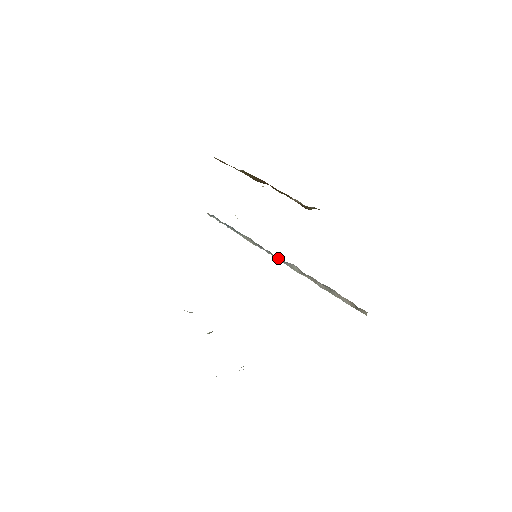
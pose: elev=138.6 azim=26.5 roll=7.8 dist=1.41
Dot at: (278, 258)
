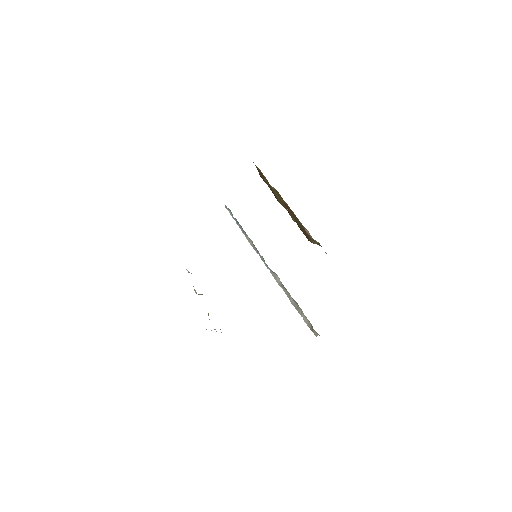
Dot at: occluded
